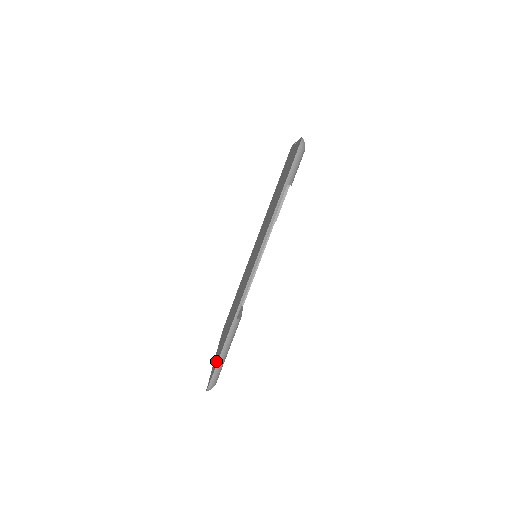
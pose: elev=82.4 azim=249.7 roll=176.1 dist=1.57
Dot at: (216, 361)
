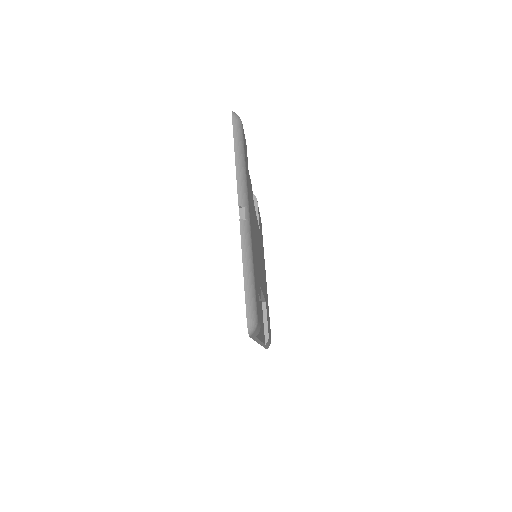
Dot at: occluded
